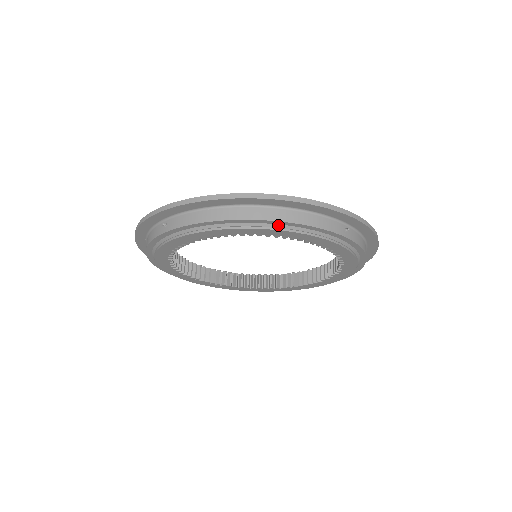
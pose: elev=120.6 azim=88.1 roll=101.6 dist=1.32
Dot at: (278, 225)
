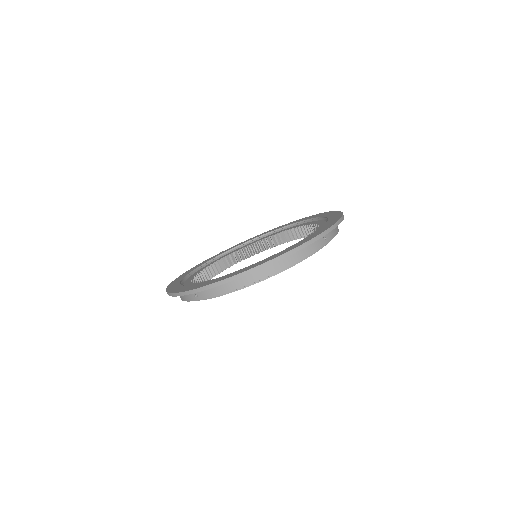
Dot at: (280, 270)
